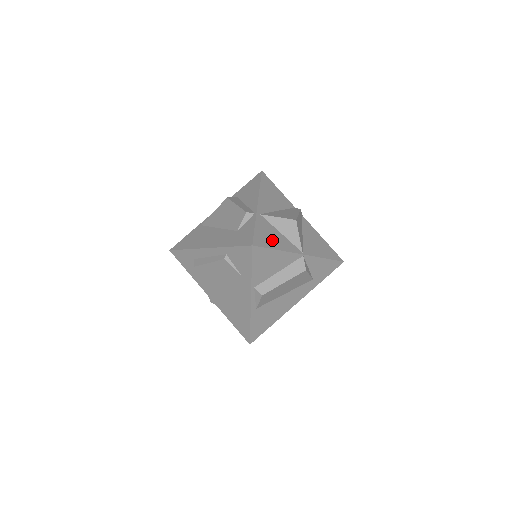
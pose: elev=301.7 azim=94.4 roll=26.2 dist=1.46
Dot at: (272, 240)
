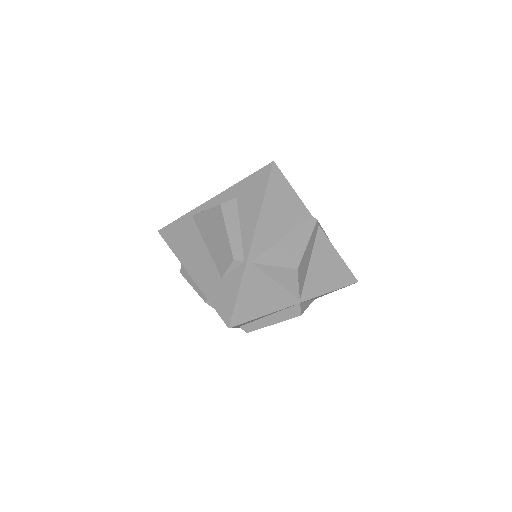
Dot at: (259, 302)
